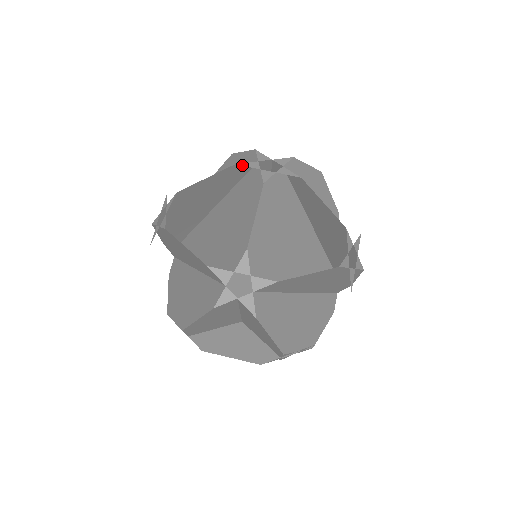
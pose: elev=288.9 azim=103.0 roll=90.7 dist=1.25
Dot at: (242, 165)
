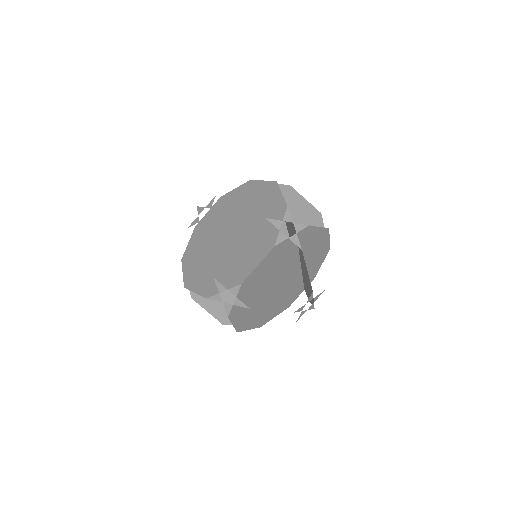
Dot at: (270, 221)
